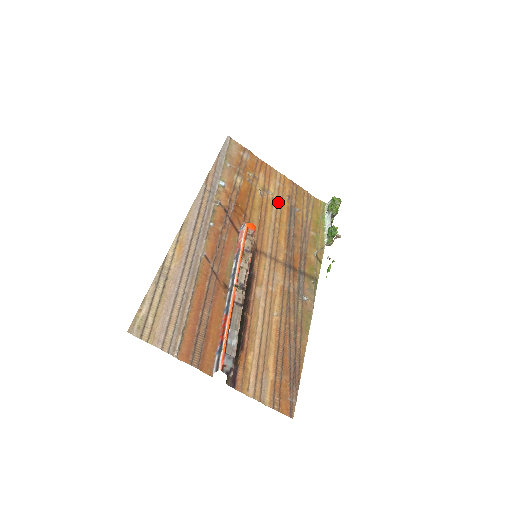
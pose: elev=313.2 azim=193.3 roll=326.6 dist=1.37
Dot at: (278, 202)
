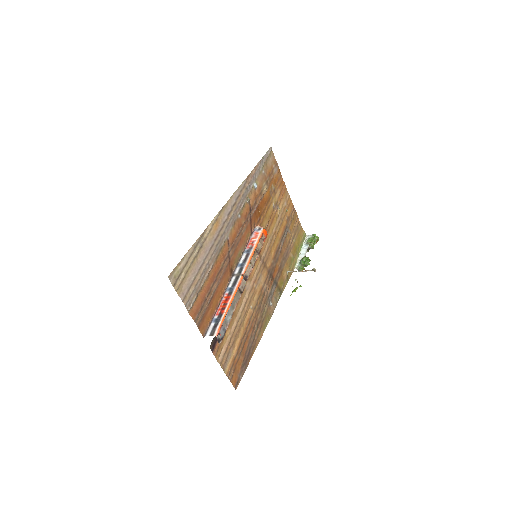
Dot at: (281, 219)
